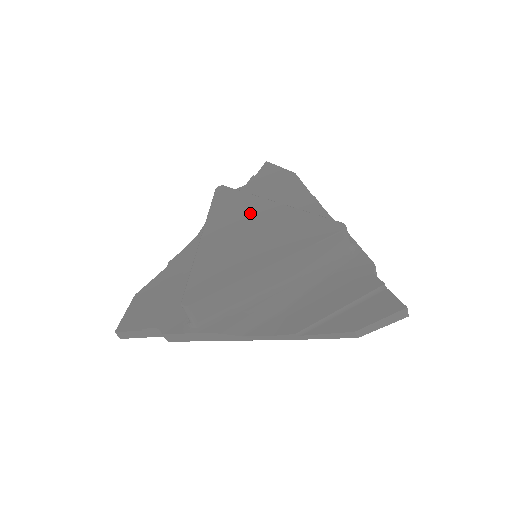
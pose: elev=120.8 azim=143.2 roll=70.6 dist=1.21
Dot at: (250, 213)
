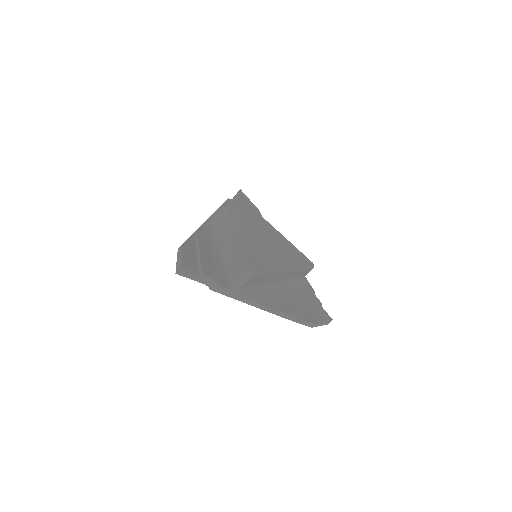
Dot at: (265, 229)
